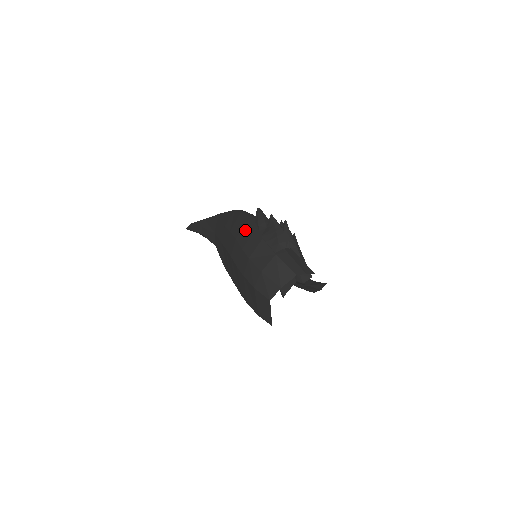
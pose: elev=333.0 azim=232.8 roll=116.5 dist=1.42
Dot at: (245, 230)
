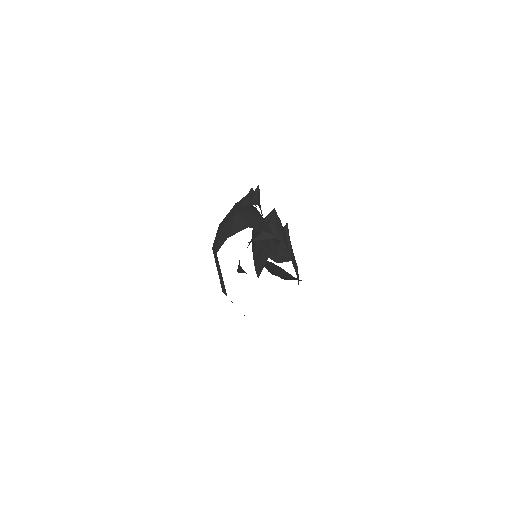
Dot at: occluded
